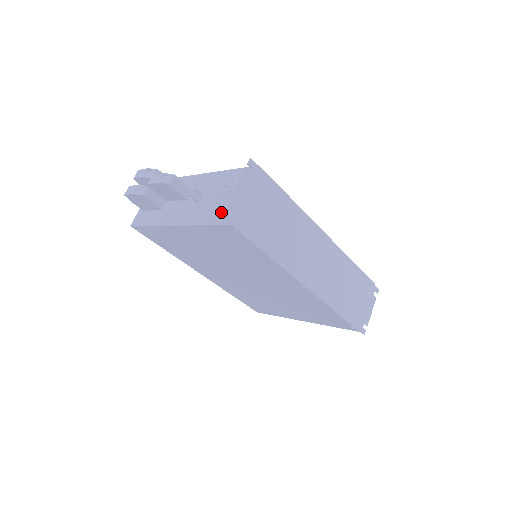
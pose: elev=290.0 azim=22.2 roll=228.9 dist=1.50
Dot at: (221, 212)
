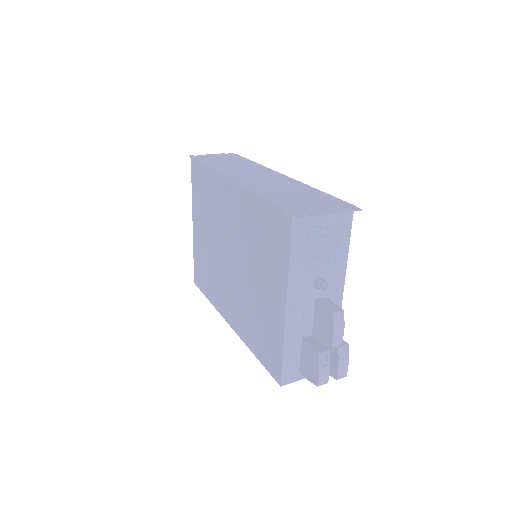
Dot at: occluded
